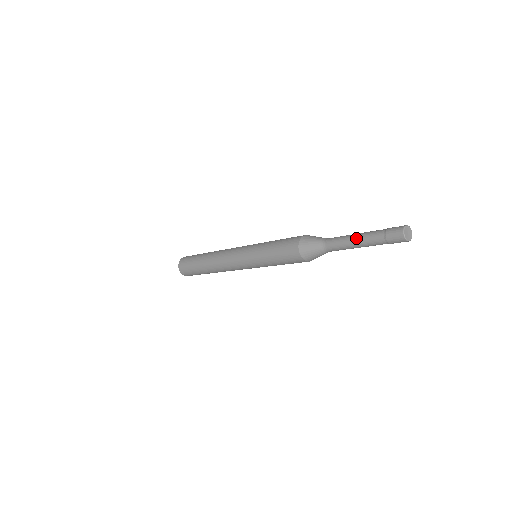
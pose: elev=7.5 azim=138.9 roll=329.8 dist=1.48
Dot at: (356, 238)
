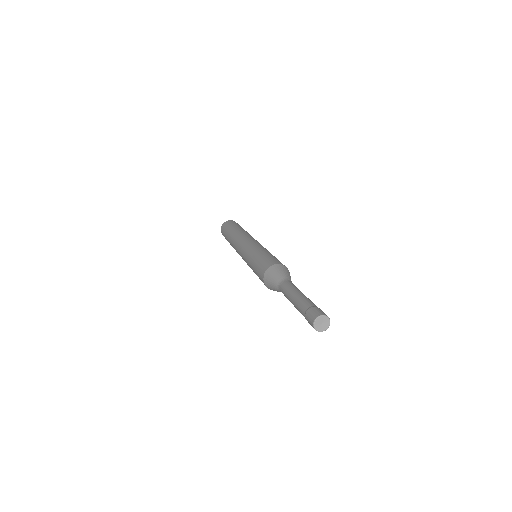
Dot at: (294, 306)
